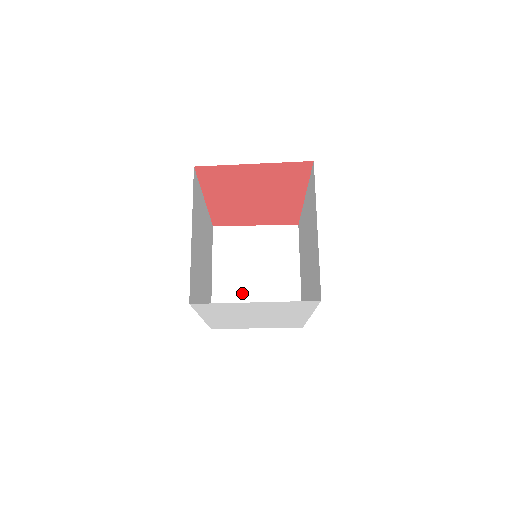
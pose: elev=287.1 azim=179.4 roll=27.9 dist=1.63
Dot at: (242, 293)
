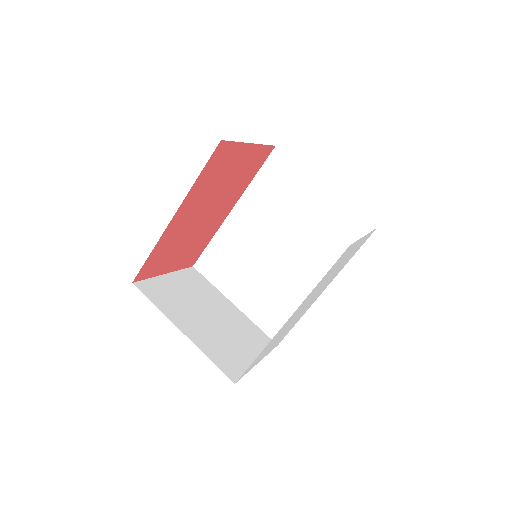
Dot at: (219, 337)
